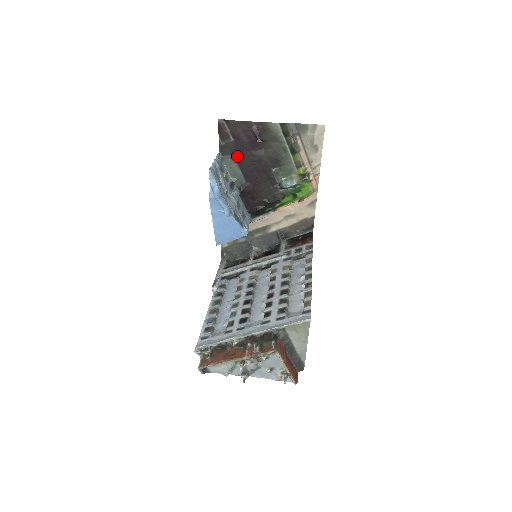
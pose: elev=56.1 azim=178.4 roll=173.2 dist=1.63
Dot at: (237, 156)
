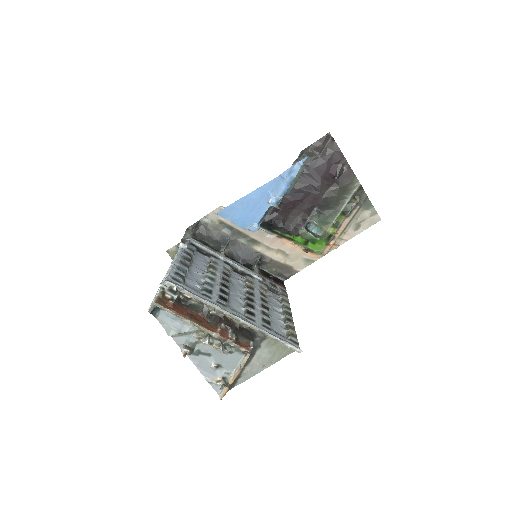
Dot at: (308, 170)
